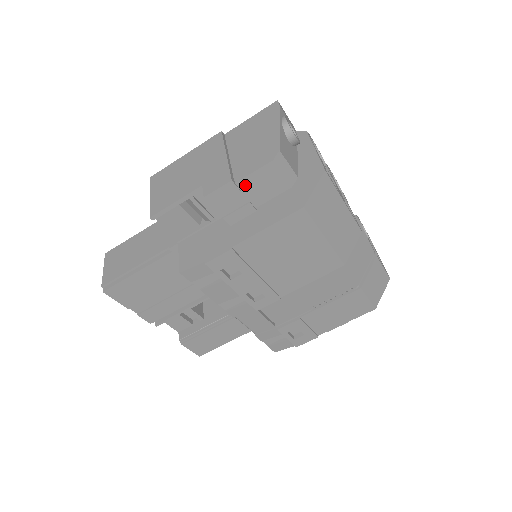
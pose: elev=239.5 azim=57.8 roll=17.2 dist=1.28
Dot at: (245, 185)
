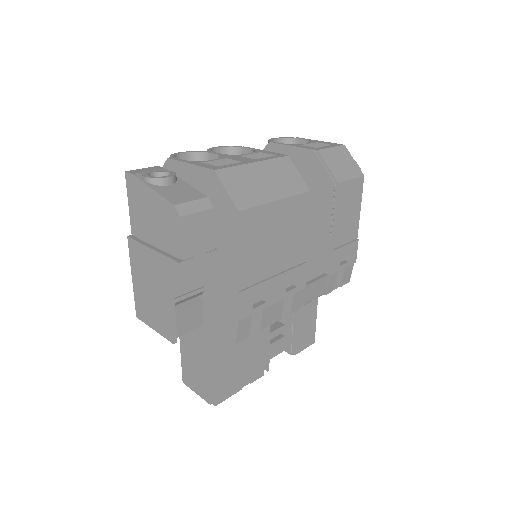
Dot at: (189, 252)
